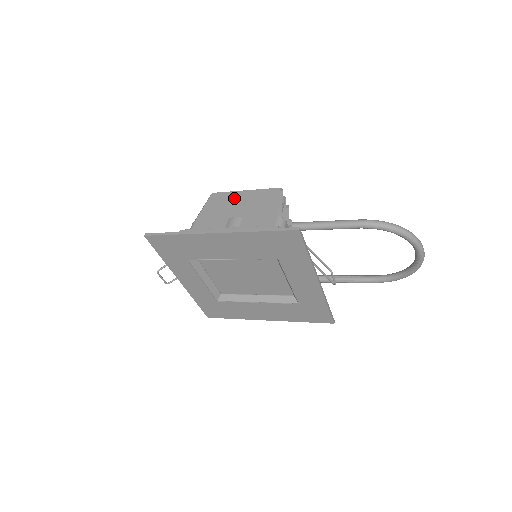
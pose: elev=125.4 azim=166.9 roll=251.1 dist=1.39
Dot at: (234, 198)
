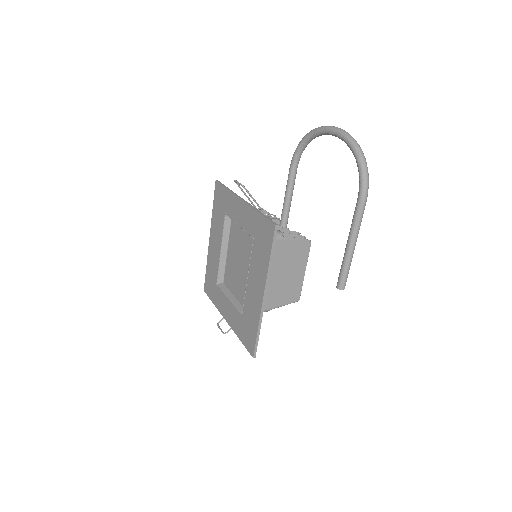
Dot at: occluded
